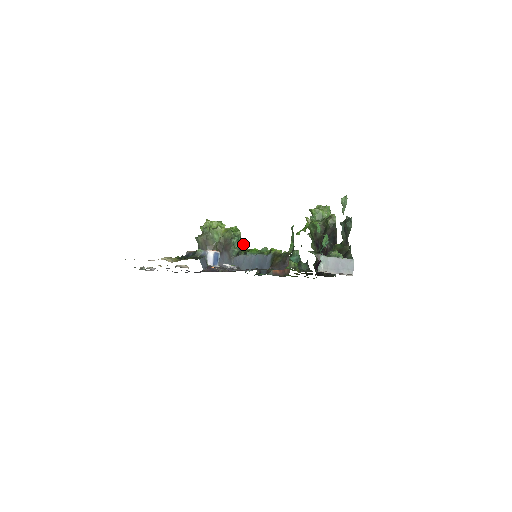
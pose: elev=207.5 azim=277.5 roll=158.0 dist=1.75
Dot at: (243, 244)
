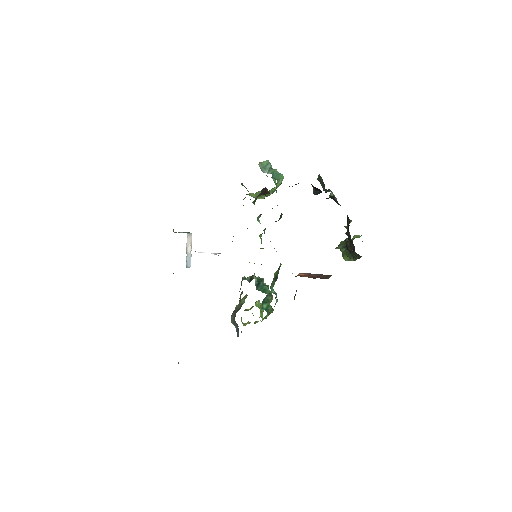
Dot at: (261, 280)
